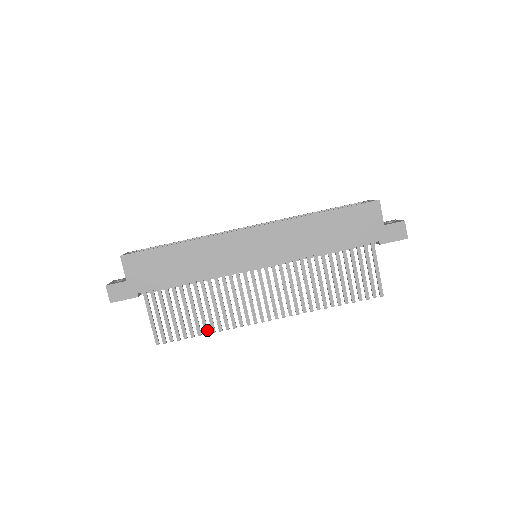
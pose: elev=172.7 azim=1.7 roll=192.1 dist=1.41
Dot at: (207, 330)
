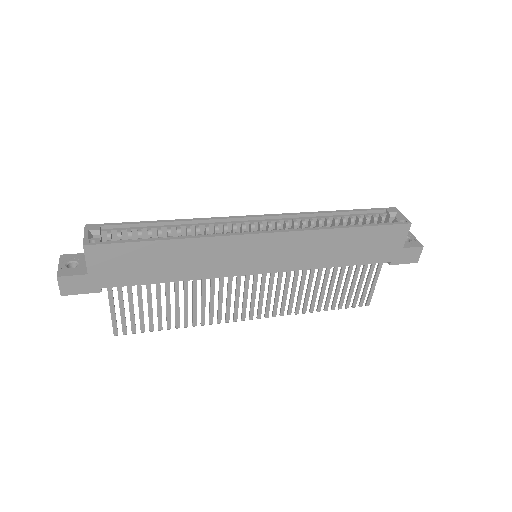
Dot at: (179, 325)
